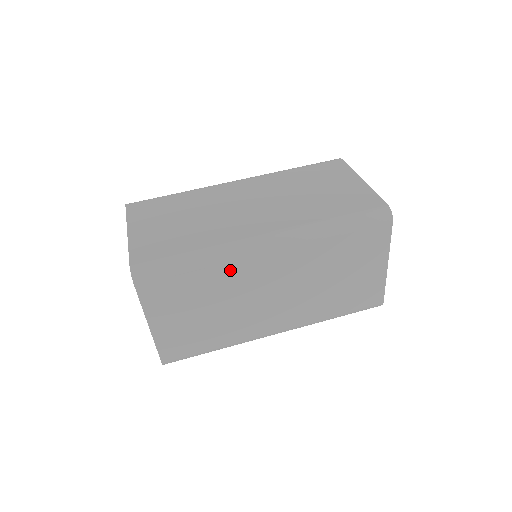
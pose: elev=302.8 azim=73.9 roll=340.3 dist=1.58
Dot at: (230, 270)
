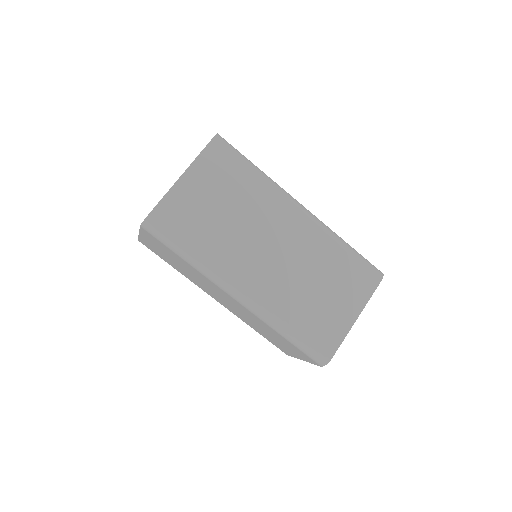
Dot at: (204, 278)
